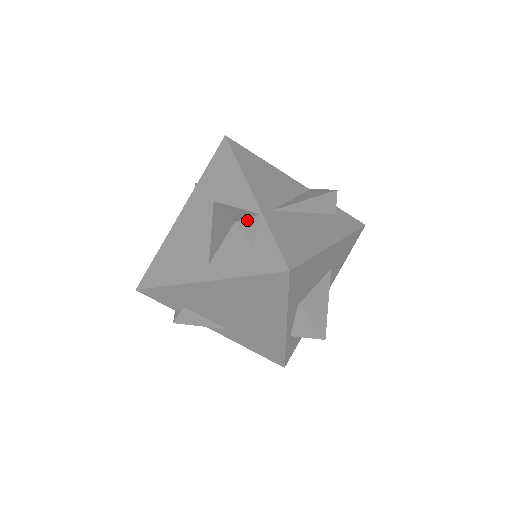
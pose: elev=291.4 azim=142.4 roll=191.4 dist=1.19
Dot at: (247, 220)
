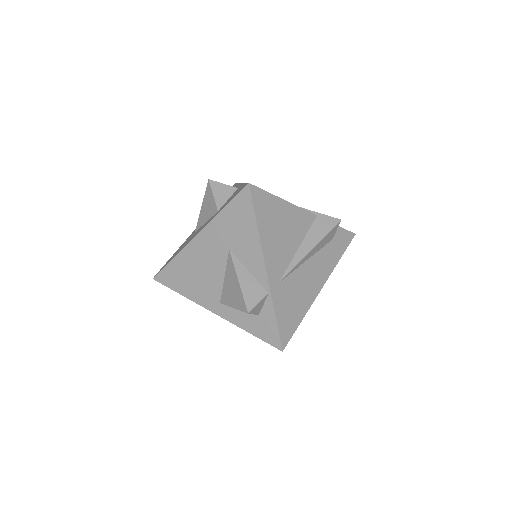
Dot at: (258, 304)
